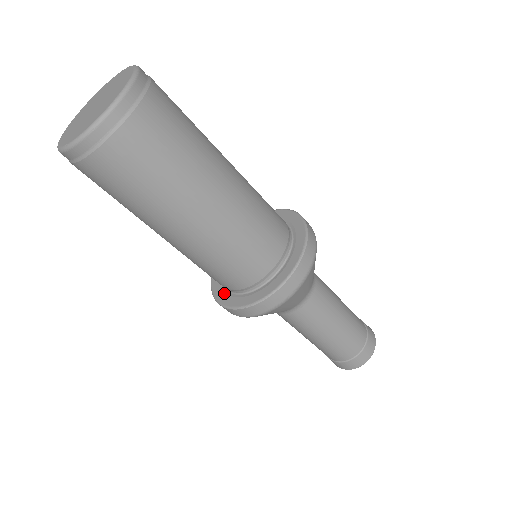
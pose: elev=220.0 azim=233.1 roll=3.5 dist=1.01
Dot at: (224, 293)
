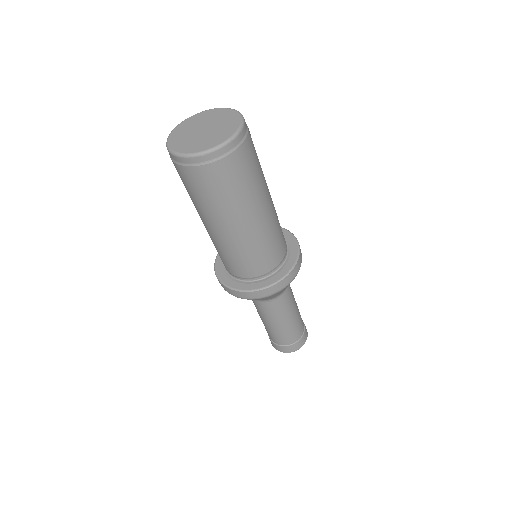
Dot at: (224, 273)
